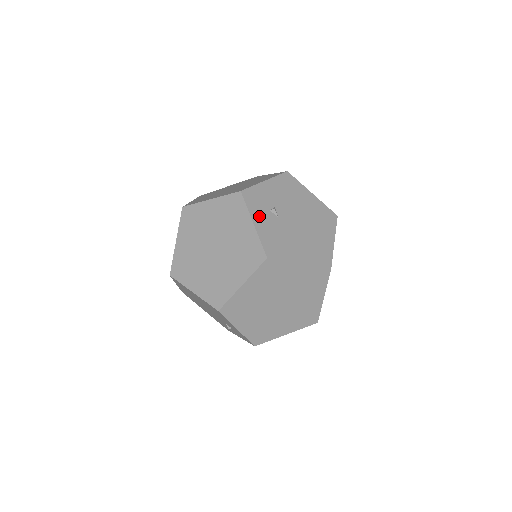
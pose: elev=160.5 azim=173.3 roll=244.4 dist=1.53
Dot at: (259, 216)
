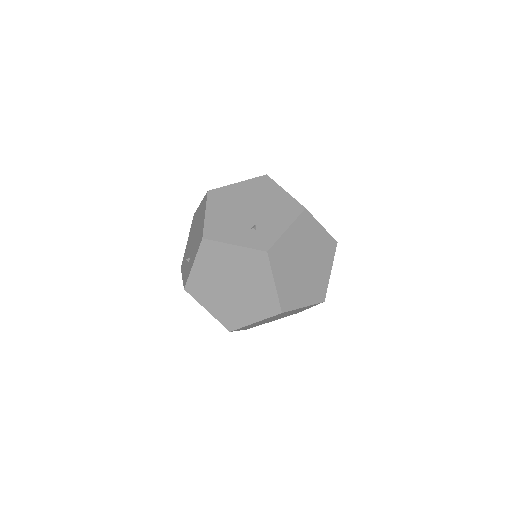
Dot at: occluded
